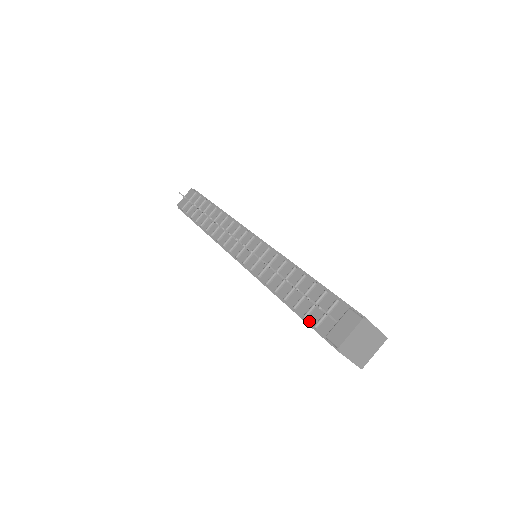
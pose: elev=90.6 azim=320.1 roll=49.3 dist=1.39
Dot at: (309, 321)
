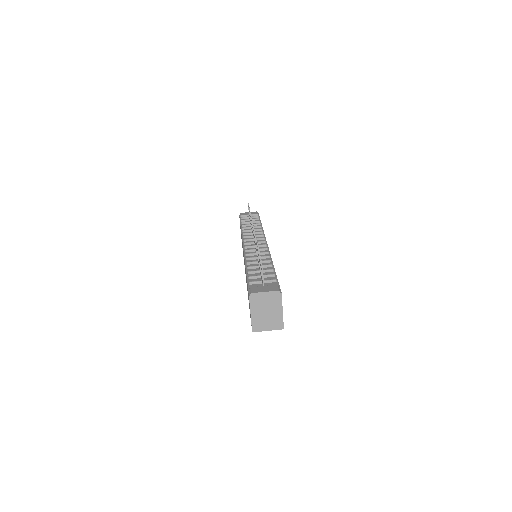
Dot at: (250, 280)
